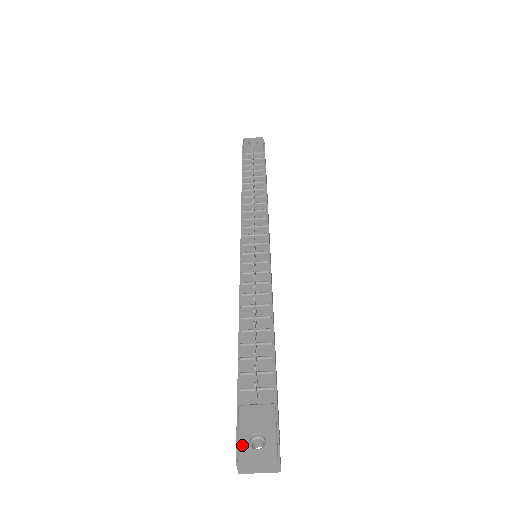
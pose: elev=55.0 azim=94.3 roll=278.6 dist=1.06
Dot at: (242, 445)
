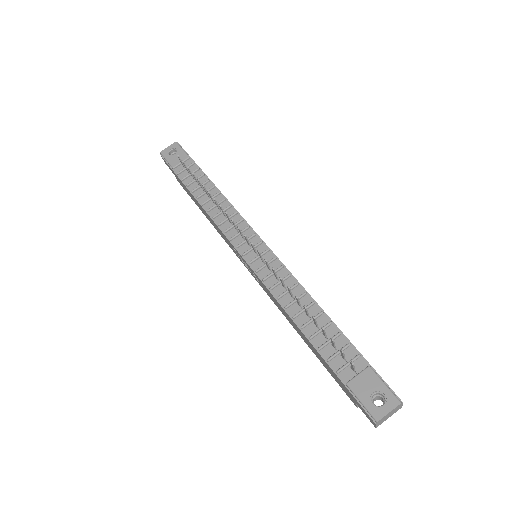
Dot at: (371, 409)
